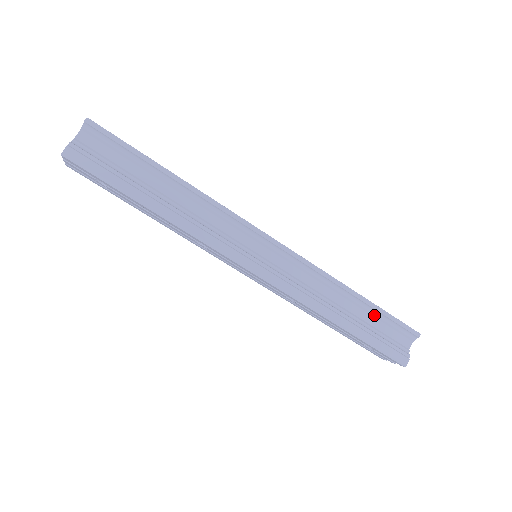
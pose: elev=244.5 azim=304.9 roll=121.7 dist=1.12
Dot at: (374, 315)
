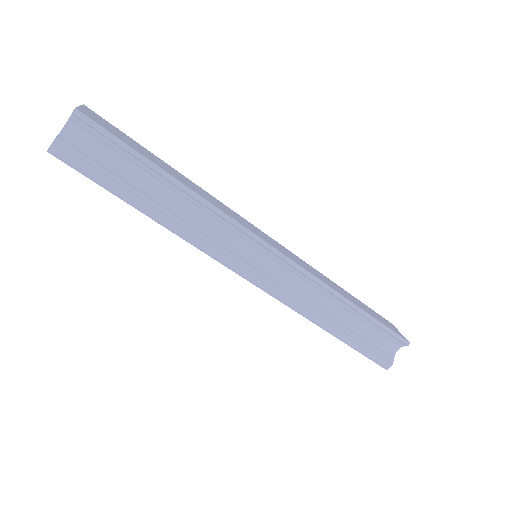
Dot at: (367, 323)
